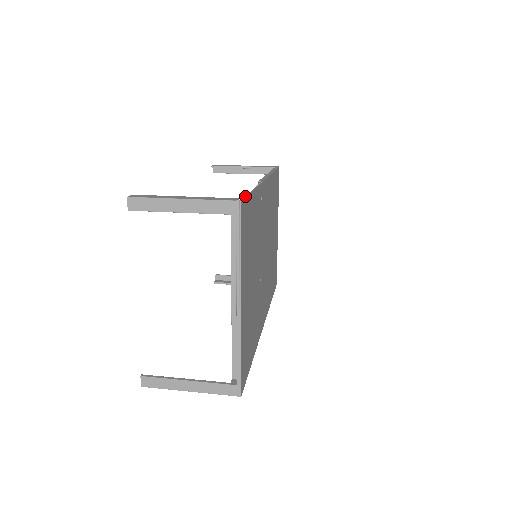
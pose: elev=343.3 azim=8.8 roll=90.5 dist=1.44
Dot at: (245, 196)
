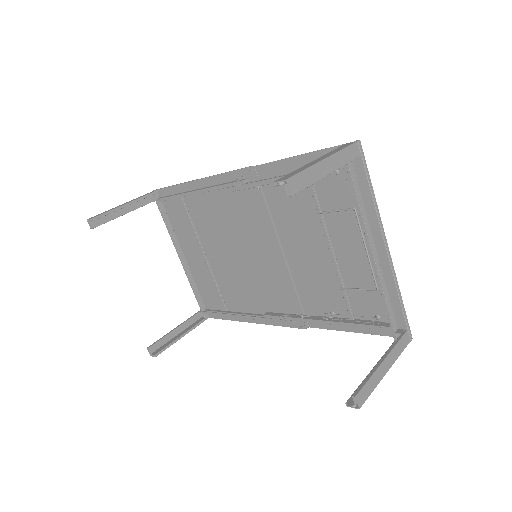
Dot at: (334, 146)
